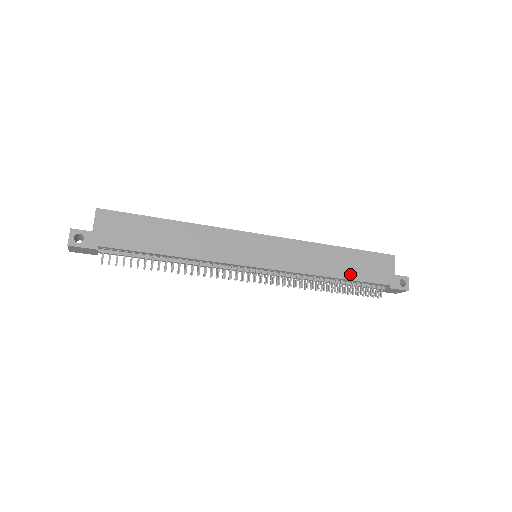
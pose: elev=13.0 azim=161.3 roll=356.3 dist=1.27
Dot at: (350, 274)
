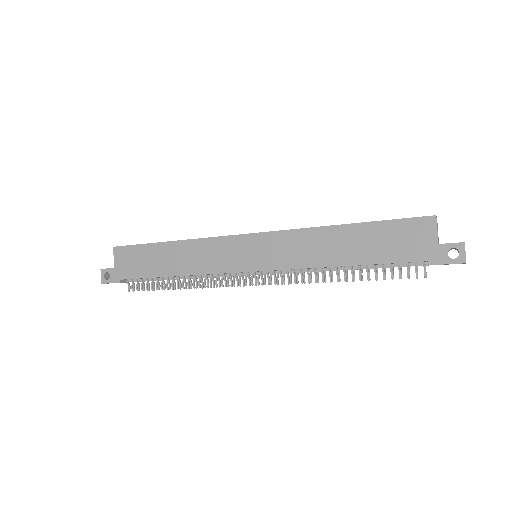
Dot at: (365, 257)
